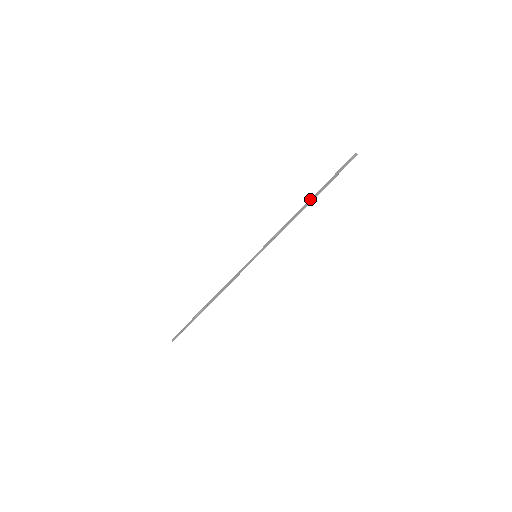
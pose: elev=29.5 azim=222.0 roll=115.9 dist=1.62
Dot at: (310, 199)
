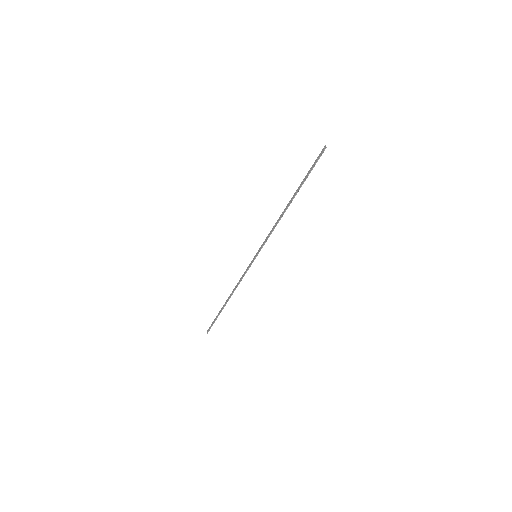
Dot at: (291, 198)
